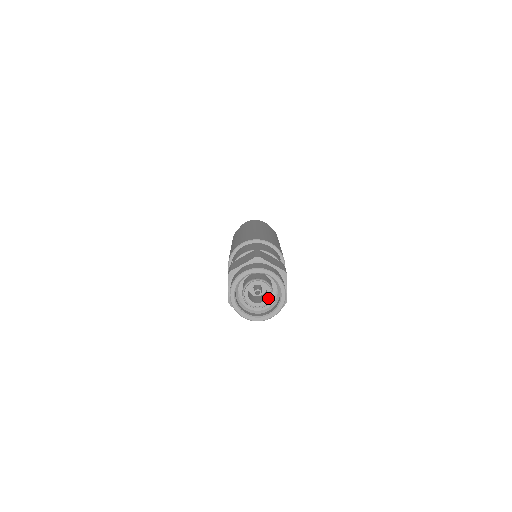
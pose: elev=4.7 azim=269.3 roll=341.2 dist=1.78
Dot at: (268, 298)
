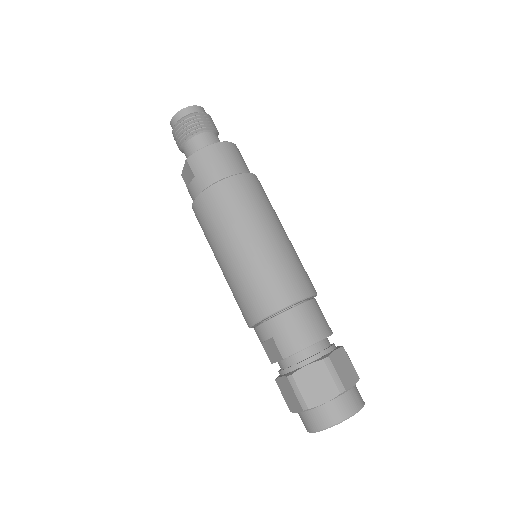
Dot at: occluded
